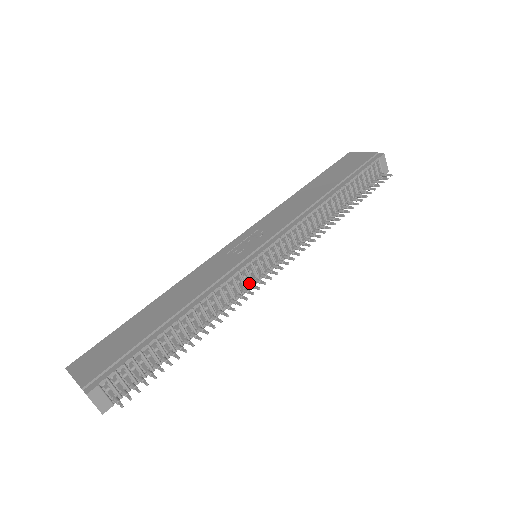
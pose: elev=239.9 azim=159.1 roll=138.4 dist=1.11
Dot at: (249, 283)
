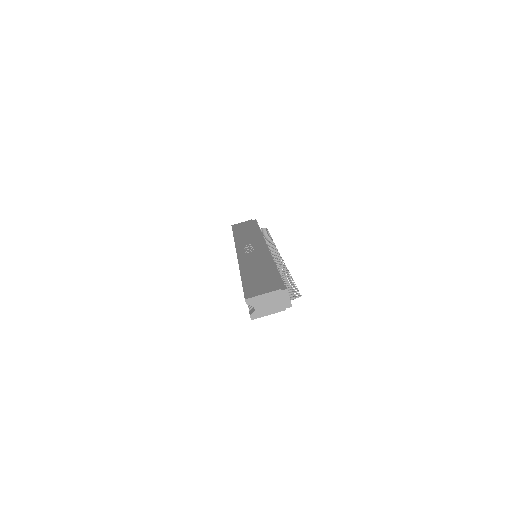
Dot at: occluded
